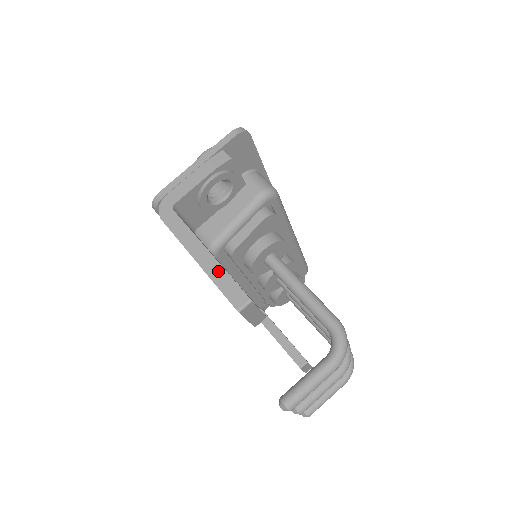
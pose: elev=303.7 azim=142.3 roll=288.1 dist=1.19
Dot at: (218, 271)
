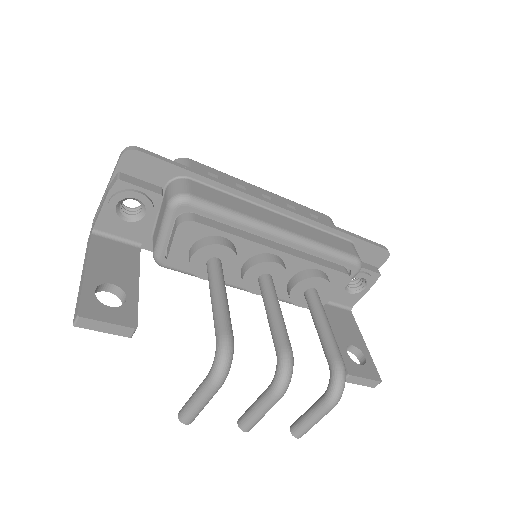
Dot at: (81, 288)
